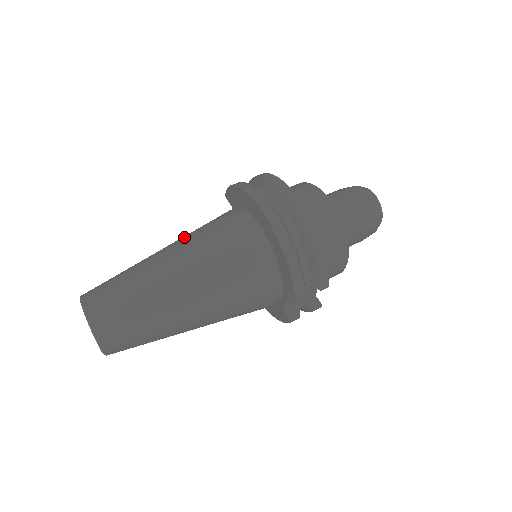
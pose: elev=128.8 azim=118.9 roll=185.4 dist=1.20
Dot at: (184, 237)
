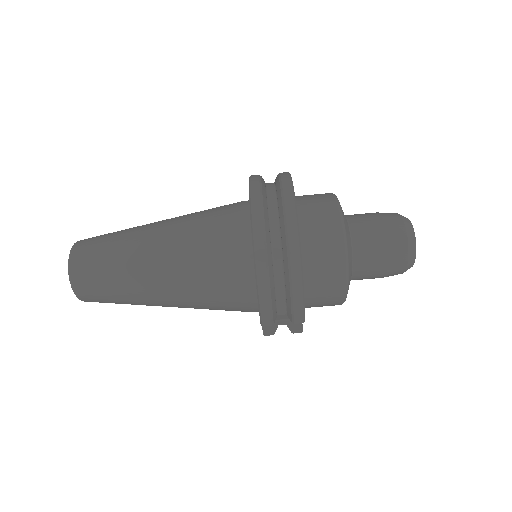
Dot at: (183, 217)
